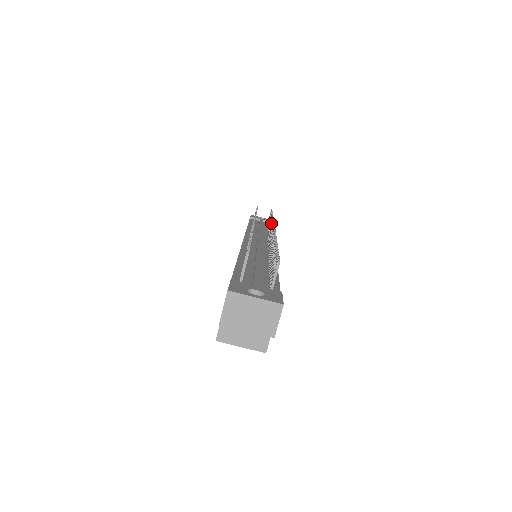
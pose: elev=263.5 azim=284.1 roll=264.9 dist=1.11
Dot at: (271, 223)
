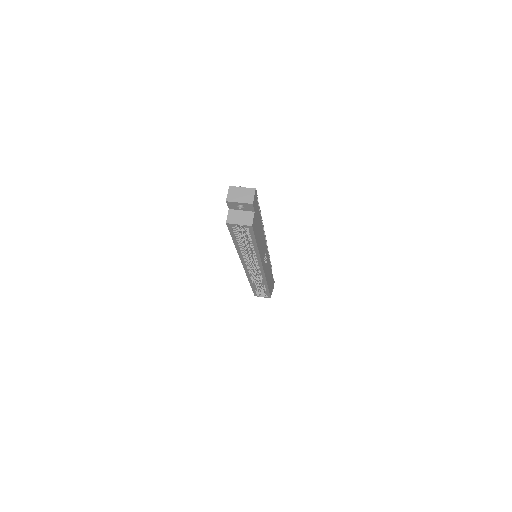
Dot at: occluded
